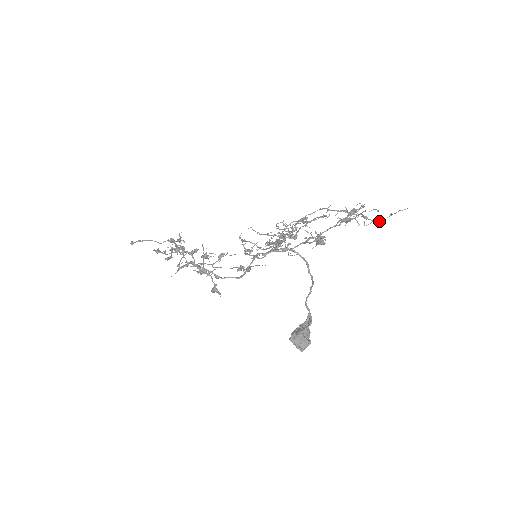
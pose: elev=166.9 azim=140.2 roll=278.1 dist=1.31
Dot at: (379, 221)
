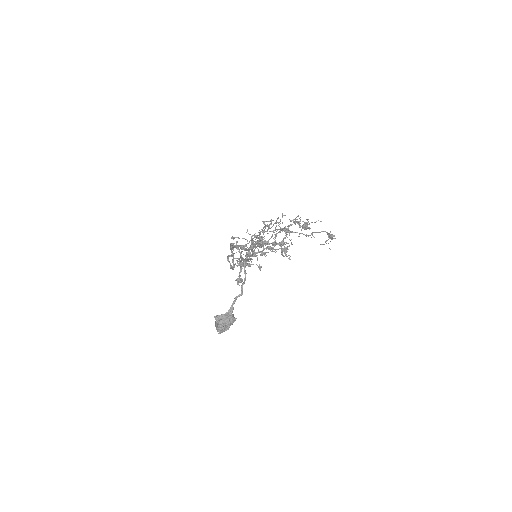
Dot at: (270, 228)
